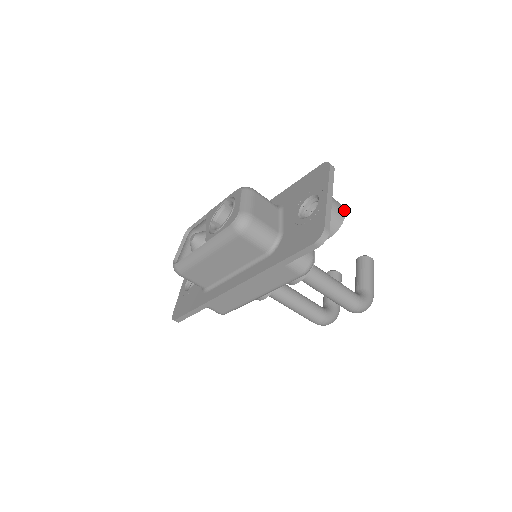
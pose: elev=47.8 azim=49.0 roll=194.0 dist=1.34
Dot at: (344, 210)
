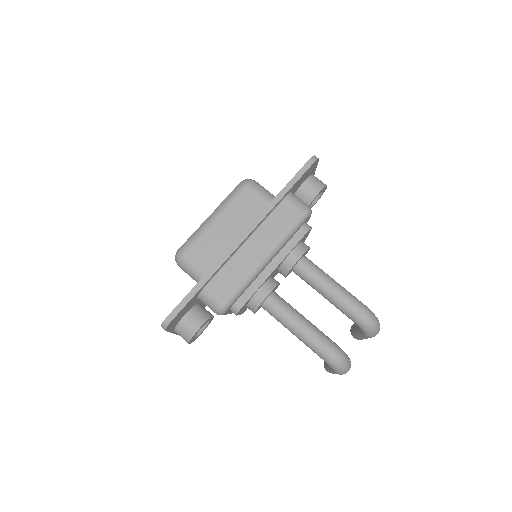
Dot at: occluded
